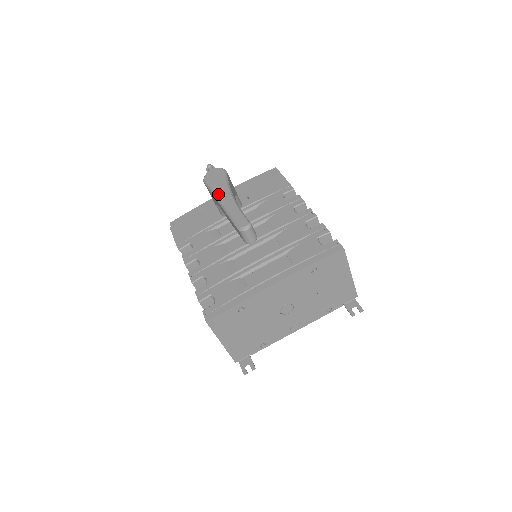
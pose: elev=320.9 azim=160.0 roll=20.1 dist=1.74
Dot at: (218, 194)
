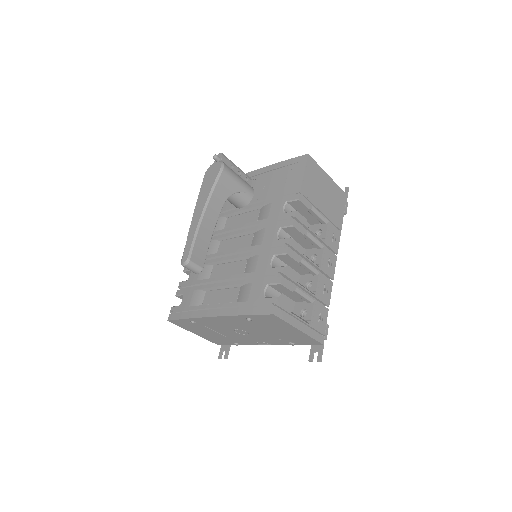
Dot at: (198, 203)
